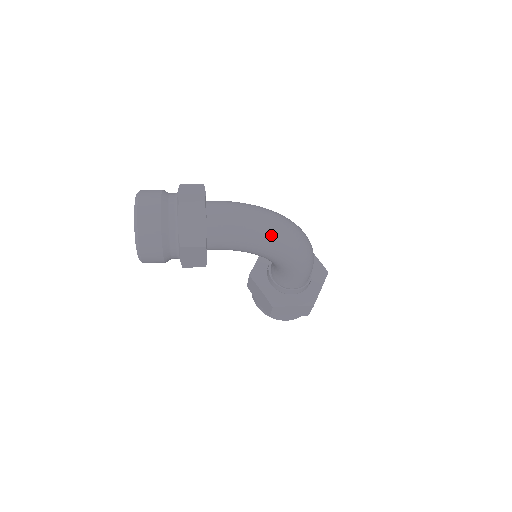
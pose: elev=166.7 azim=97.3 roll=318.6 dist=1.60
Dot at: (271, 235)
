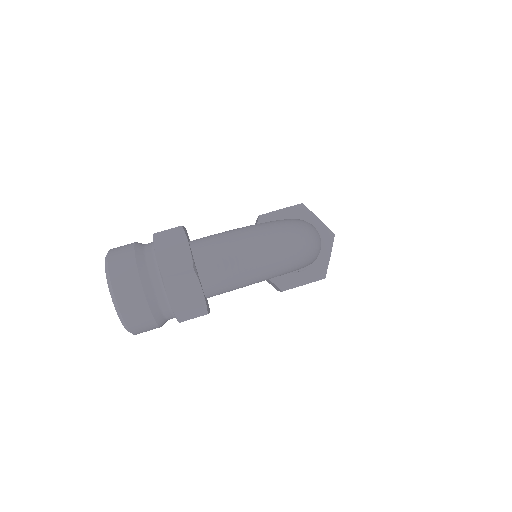
Dot at: (277, 265)
